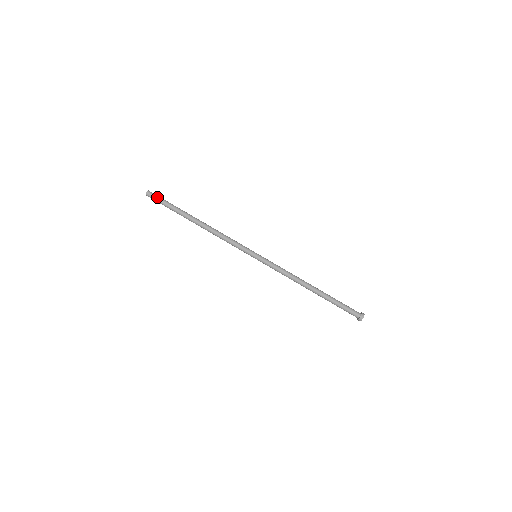
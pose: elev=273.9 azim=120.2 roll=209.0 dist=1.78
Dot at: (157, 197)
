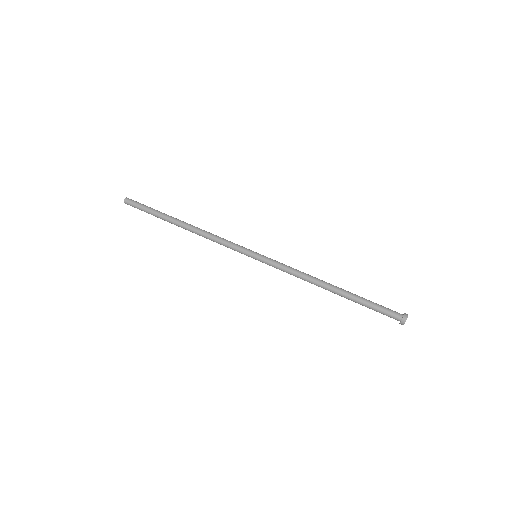
Dot at: (136, 202)
